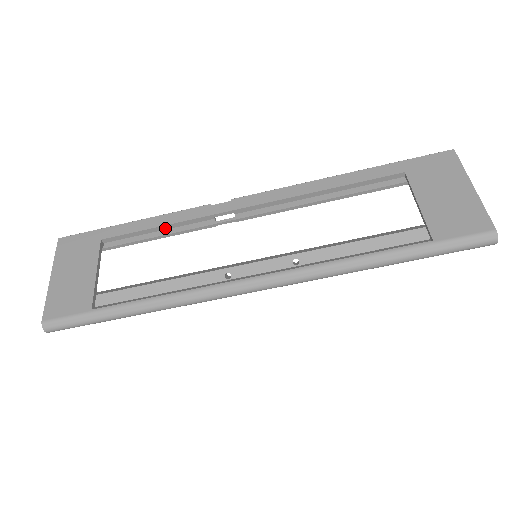
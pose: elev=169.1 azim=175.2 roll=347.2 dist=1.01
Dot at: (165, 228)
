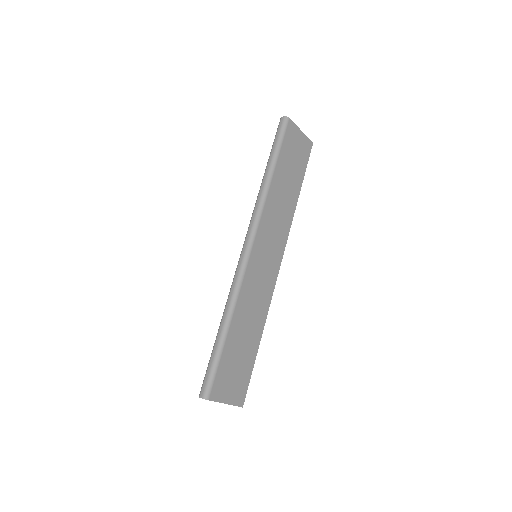
Dot at: occluded
